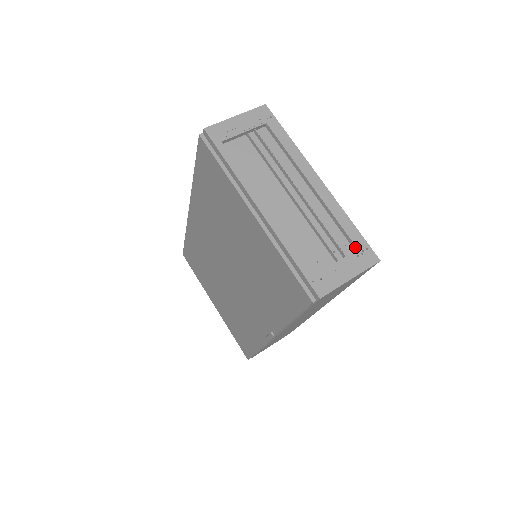
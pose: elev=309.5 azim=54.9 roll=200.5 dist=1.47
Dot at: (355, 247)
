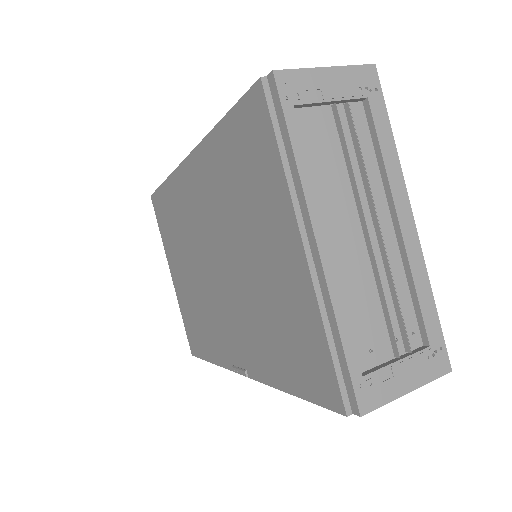
Dot at: (427, 341)
